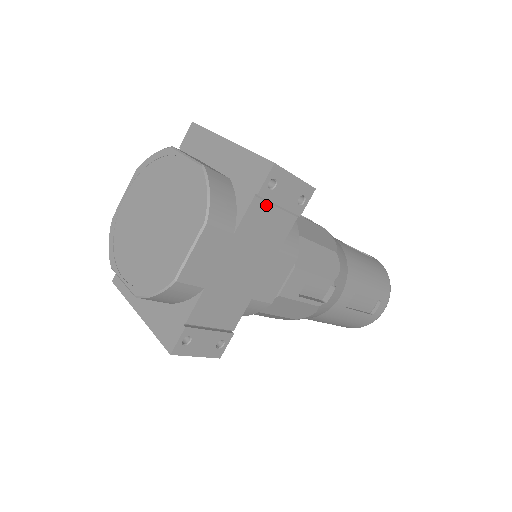
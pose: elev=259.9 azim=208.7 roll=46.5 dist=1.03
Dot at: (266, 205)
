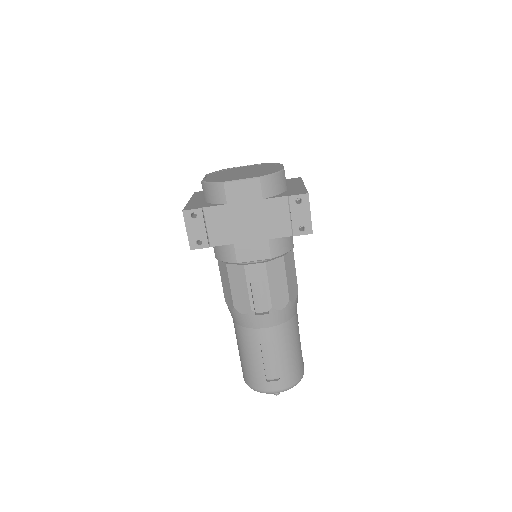
Dot at: (287, 208)
